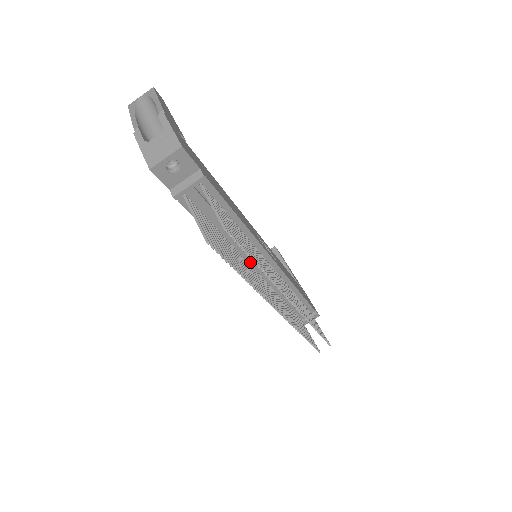
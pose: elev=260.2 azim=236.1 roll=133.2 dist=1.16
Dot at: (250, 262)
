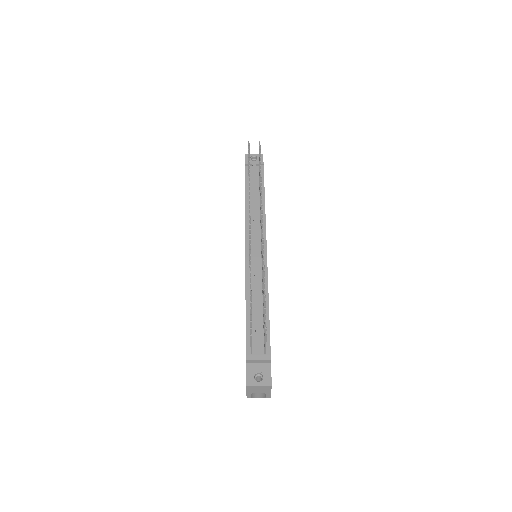
Dot at: (252, 234)
